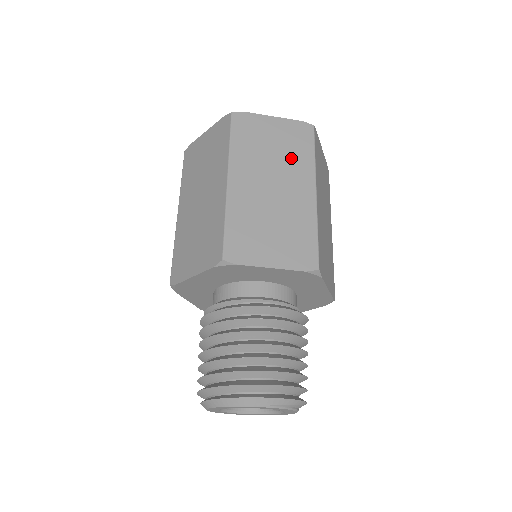
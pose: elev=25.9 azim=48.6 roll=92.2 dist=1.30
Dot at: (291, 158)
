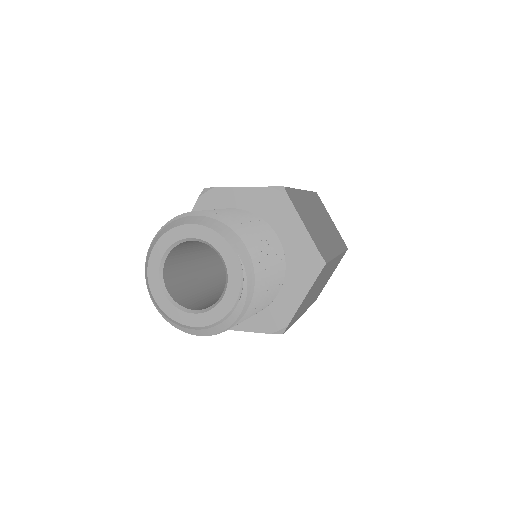
Dot at: (333, 234)
